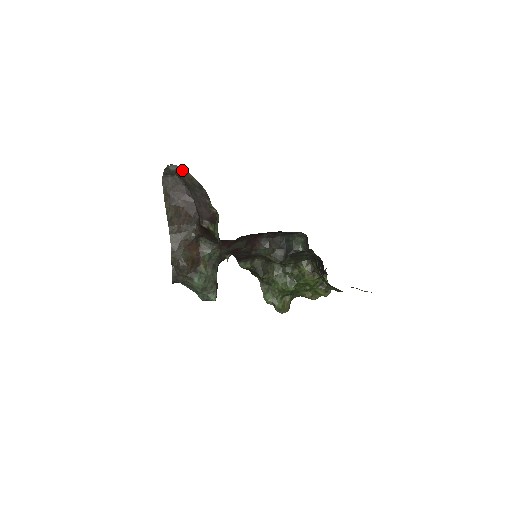
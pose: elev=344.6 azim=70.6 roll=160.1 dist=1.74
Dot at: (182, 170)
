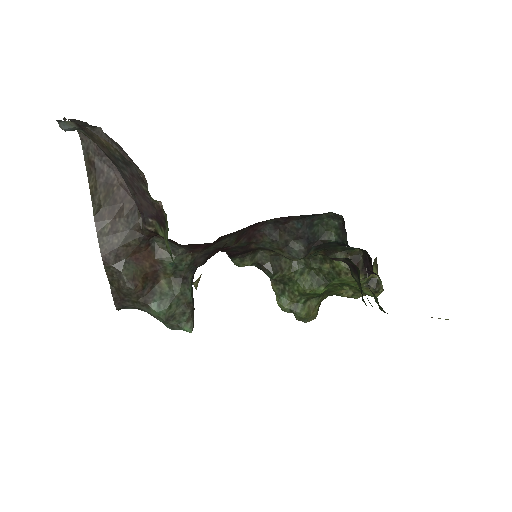
Dot at: (85, 129)
